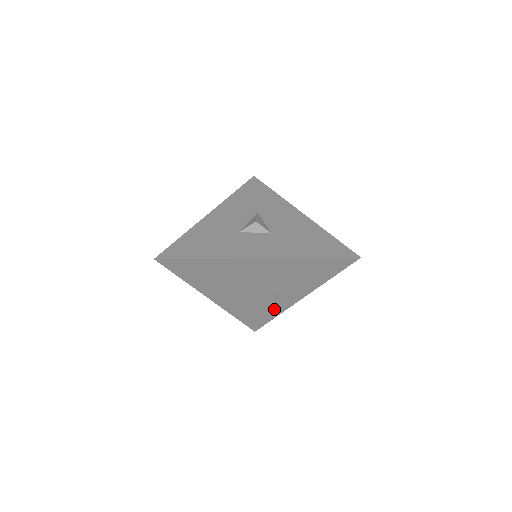
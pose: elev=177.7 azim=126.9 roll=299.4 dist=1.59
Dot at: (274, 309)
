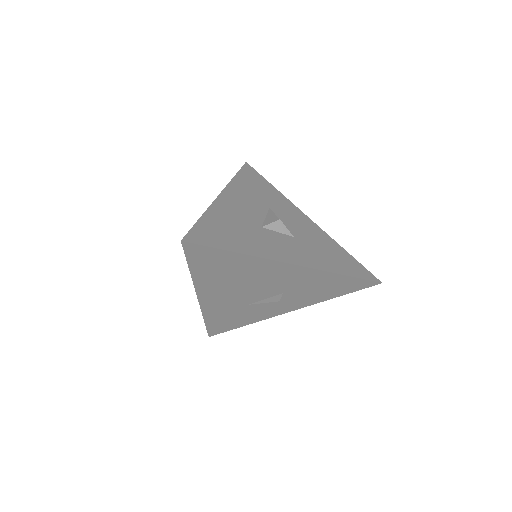
Dot at: (253, 317)
